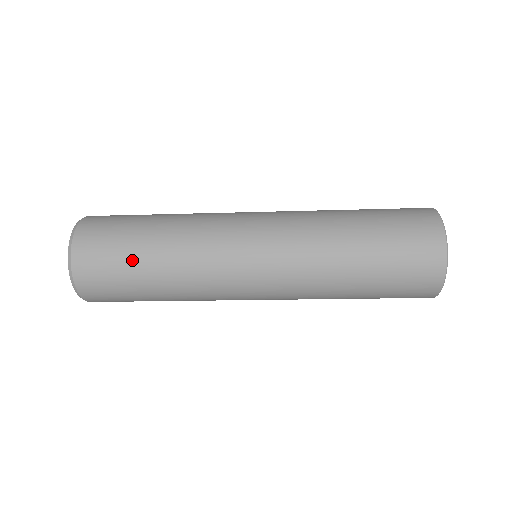
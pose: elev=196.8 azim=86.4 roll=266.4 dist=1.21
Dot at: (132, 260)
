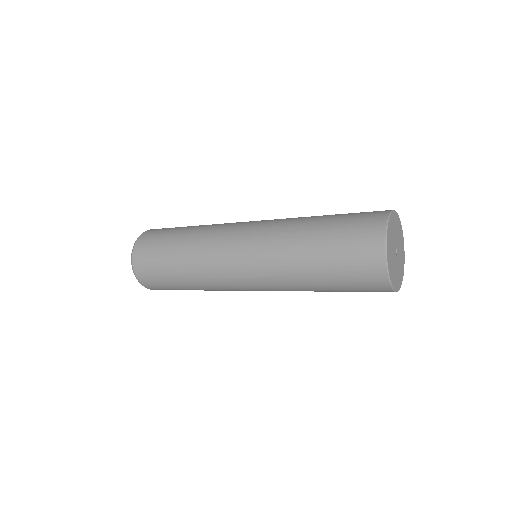
Dot at: (169, 278)
